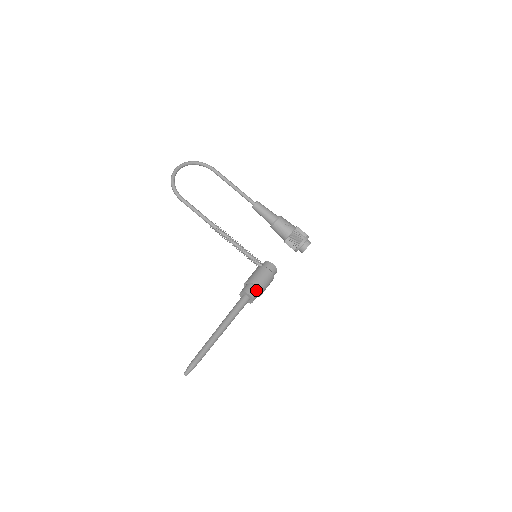
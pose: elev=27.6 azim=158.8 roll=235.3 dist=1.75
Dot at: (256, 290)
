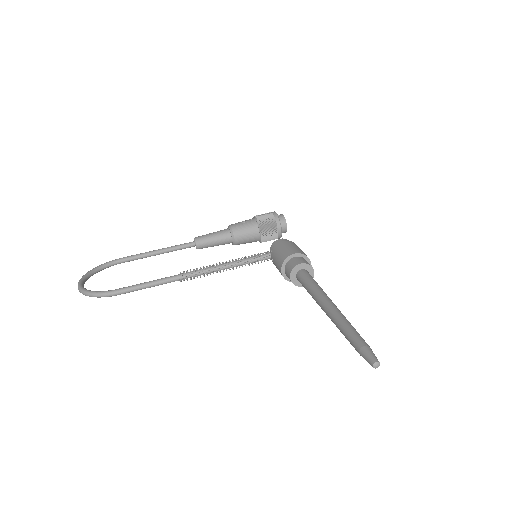
Dot at: (300, 258)
